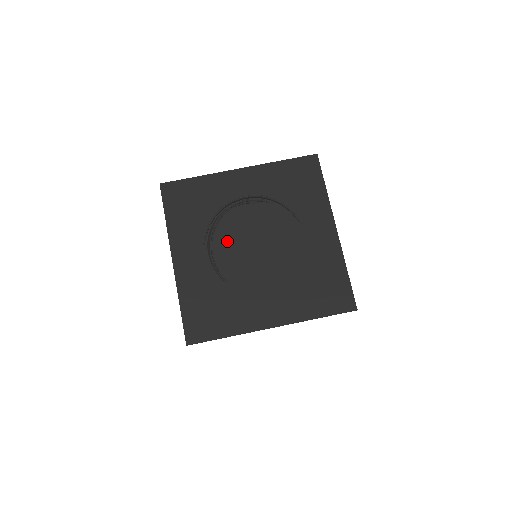
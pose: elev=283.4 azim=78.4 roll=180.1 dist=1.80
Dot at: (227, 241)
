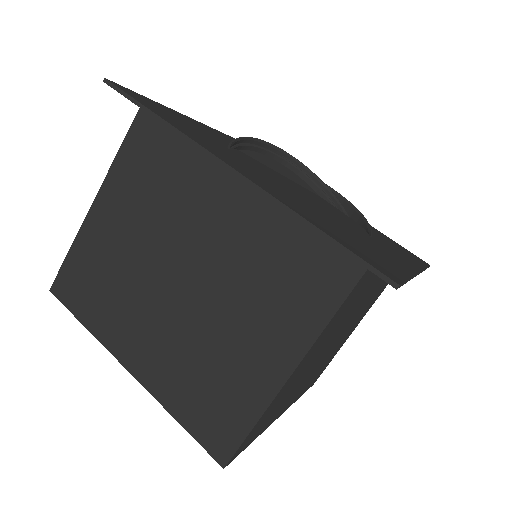
Dot at: (269, 168)
